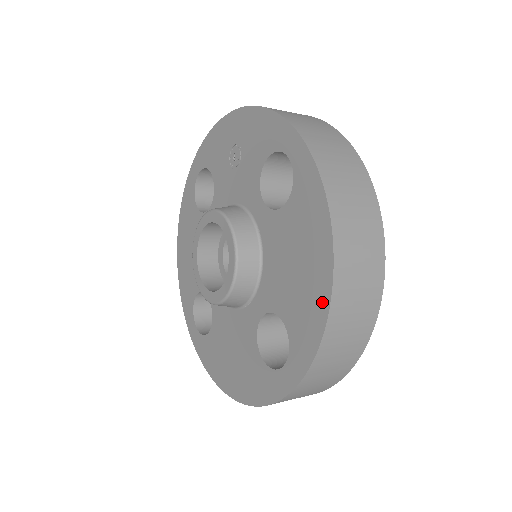
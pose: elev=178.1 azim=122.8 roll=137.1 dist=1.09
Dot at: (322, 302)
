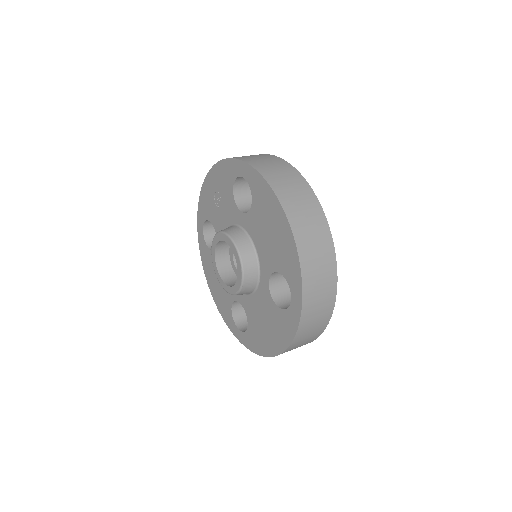
Dot at: (290, 241)
